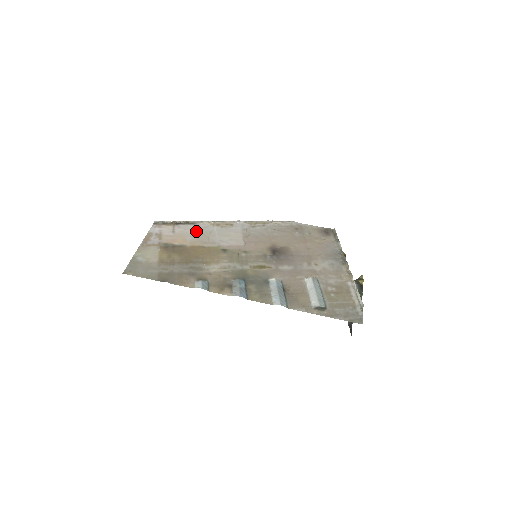
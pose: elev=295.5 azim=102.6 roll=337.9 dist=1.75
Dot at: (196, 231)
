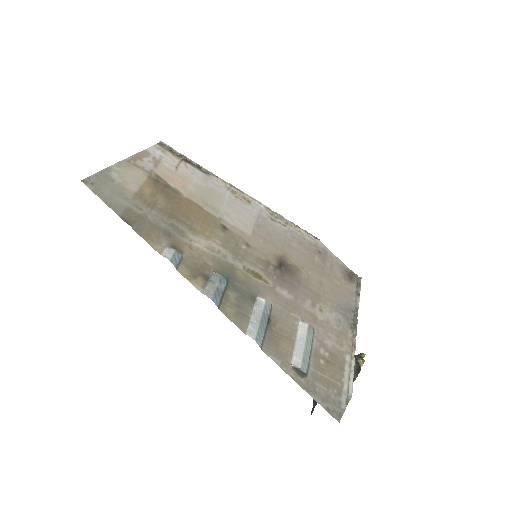
Dot at: (204, 184)
